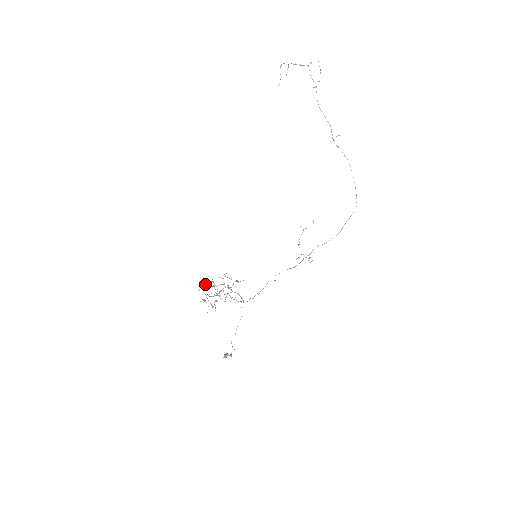
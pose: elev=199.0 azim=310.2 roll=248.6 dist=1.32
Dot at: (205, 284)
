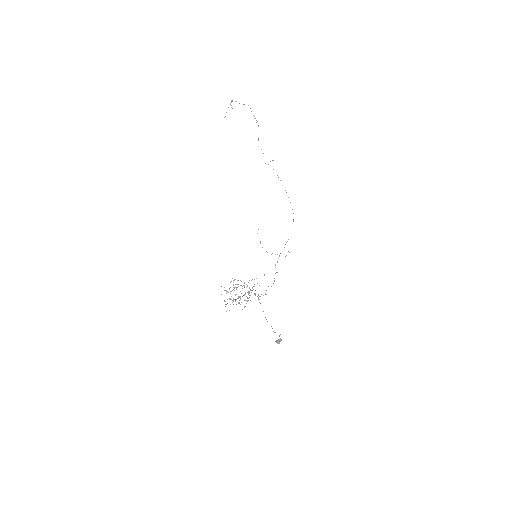
Dot at: occluded
